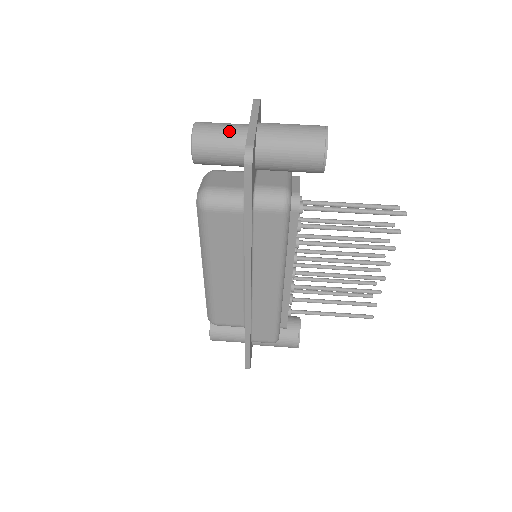
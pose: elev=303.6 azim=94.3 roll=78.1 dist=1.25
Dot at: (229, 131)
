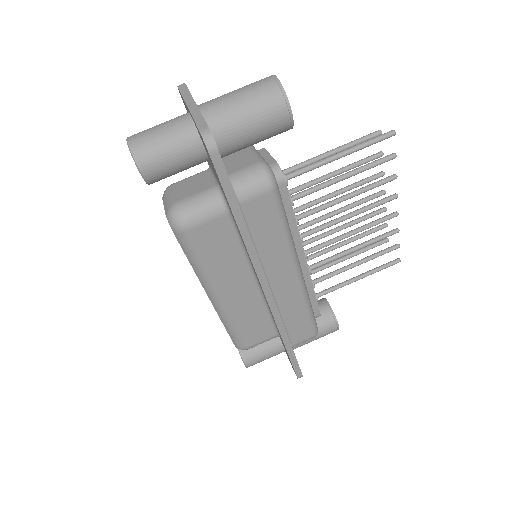
Dot at: (170, 129)
